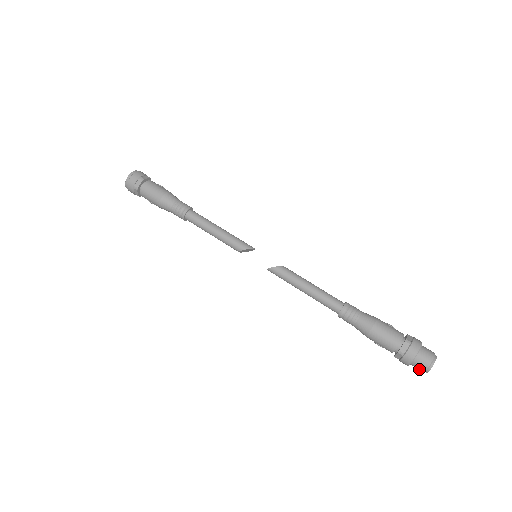
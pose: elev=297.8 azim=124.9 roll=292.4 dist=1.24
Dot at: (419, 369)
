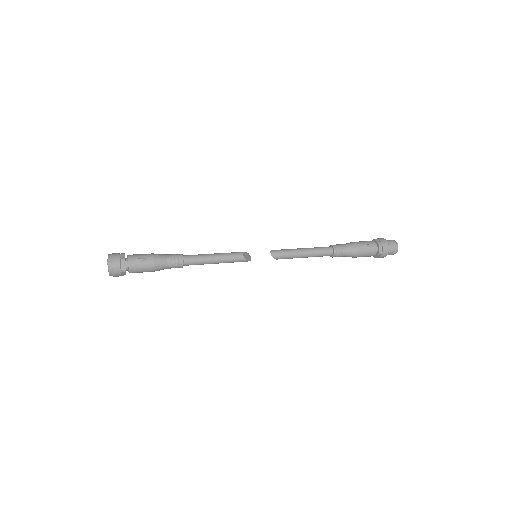
Dot at: (392, 242)
